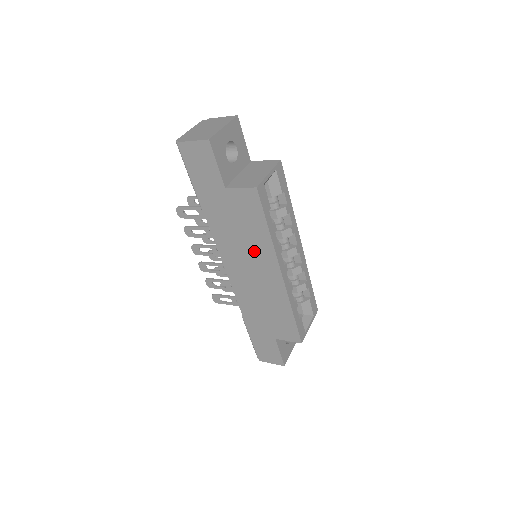
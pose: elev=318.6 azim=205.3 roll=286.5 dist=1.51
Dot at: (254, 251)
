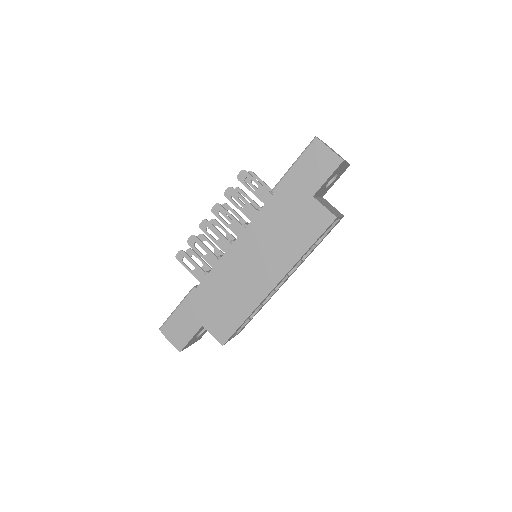
Dot at: (277, 252)
